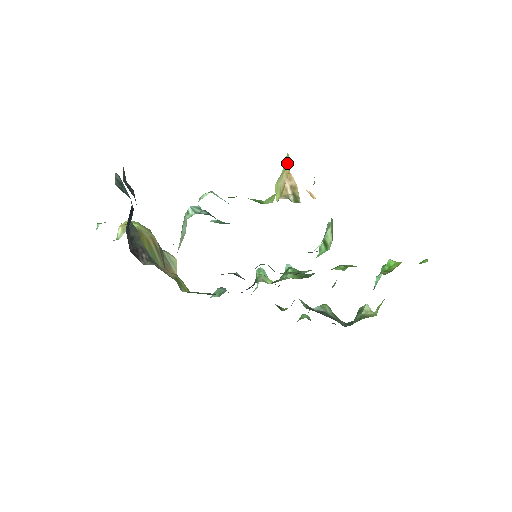
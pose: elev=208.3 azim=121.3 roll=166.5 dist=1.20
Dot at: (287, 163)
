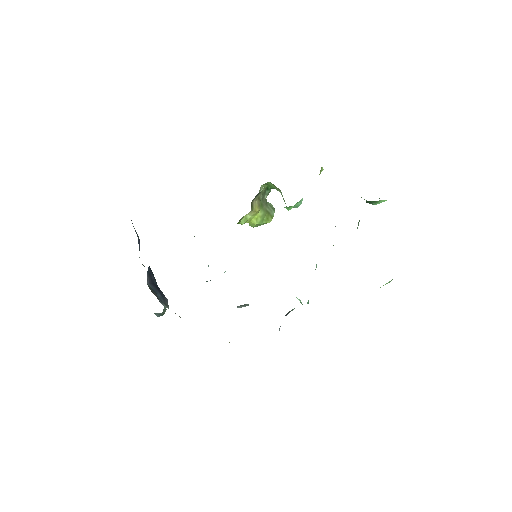
Dot at: occluded
